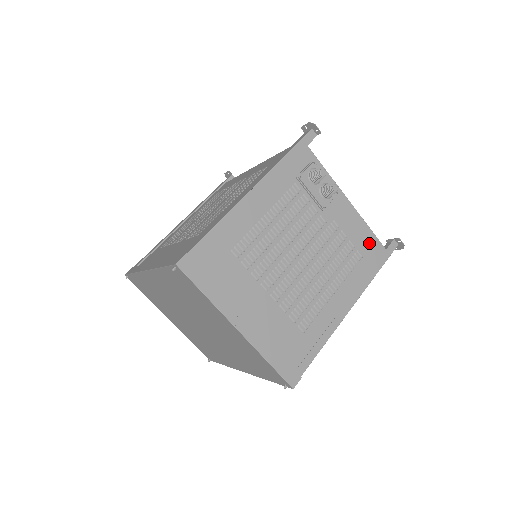
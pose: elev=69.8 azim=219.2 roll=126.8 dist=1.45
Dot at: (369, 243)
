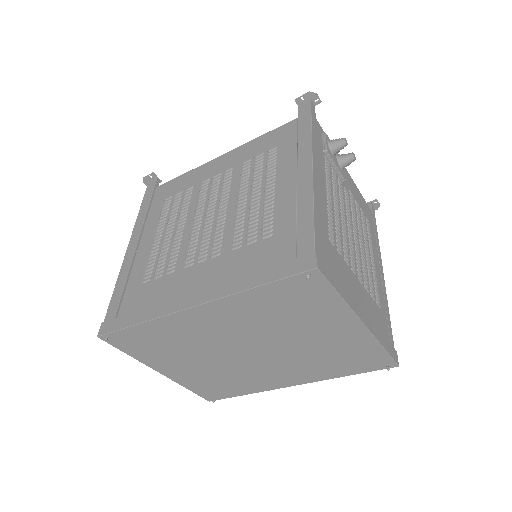
Dot at: (366, 209)
